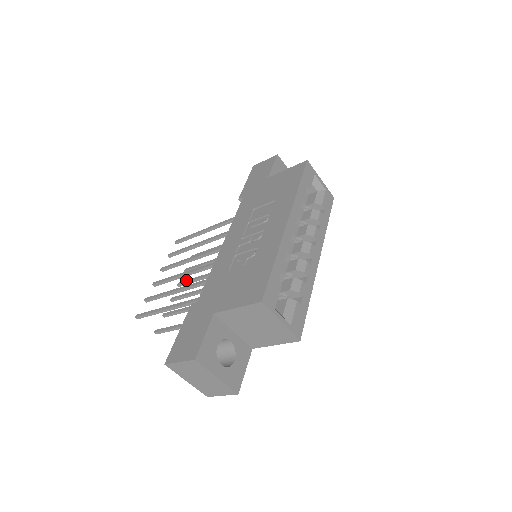
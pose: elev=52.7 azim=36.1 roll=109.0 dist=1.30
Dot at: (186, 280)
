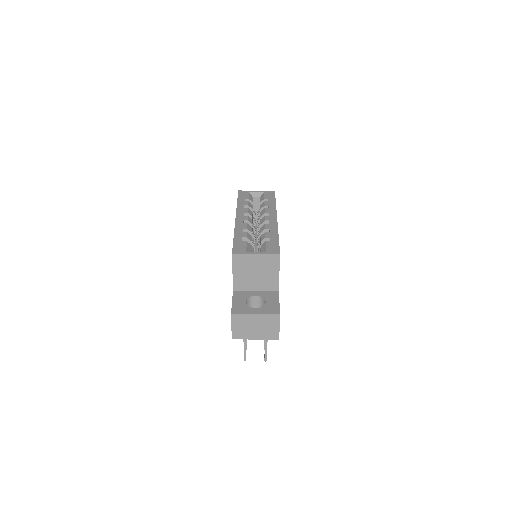
Dot at: occluded
